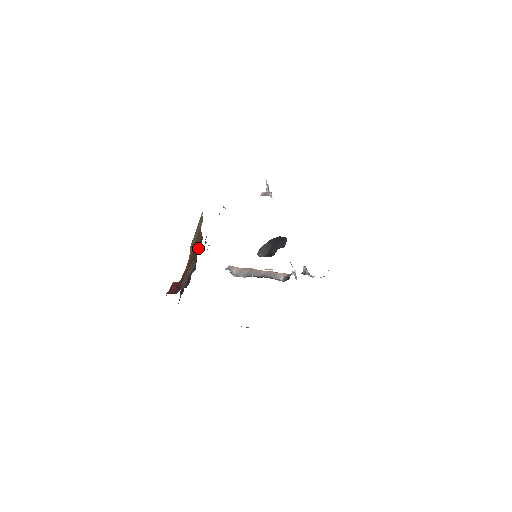
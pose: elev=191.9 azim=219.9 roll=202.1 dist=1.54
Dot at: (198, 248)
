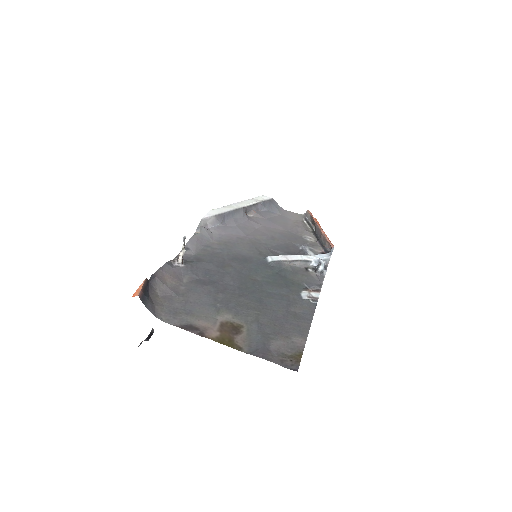
Dot at: occluded
